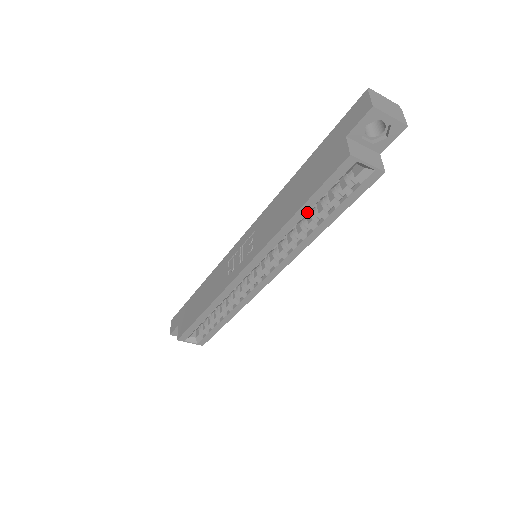
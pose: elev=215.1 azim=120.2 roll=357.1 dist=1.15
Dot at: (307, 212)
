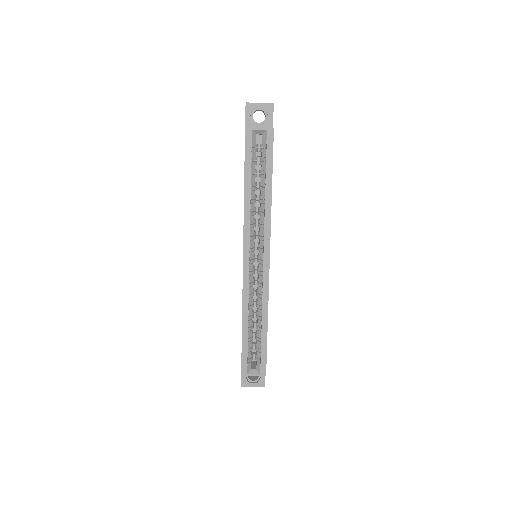
Dot at: (250, 183)
